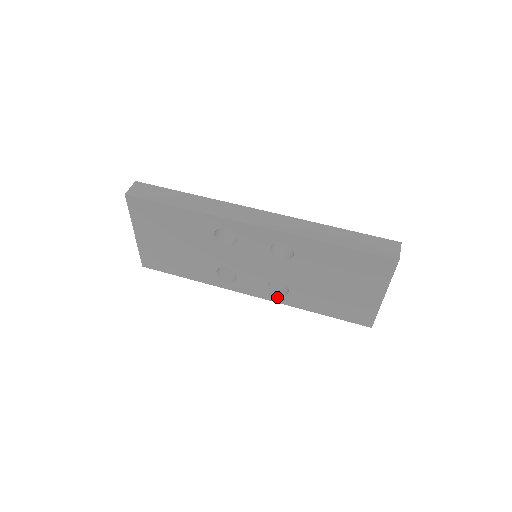
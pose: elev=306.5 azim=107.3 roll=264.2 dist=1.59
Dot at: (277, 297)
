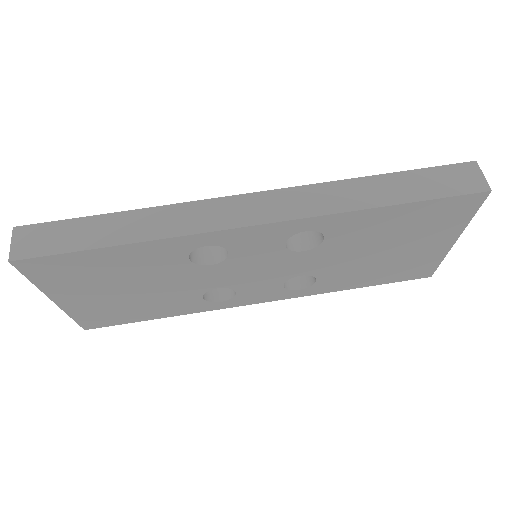
Dot at: (298, 292)
